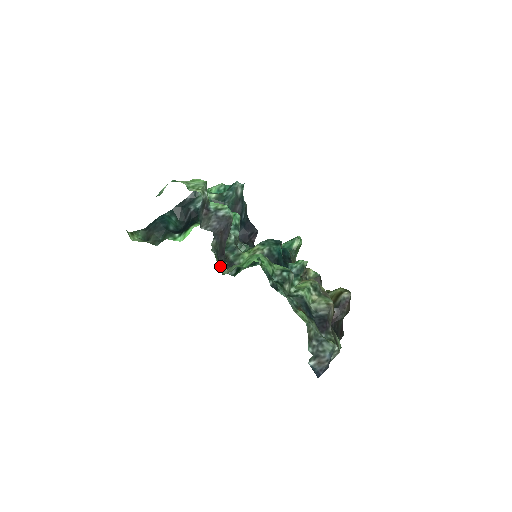
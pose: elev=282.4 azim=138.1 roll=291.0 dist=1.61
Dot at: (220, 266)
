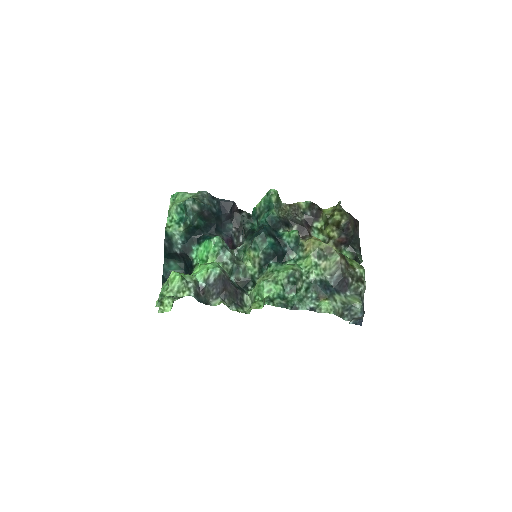
Dot at: (243, 304)
